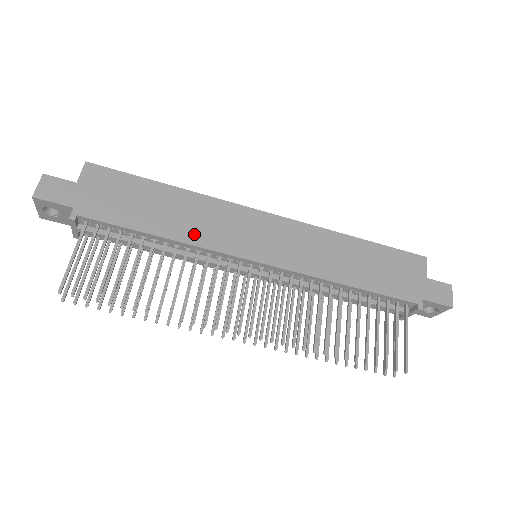
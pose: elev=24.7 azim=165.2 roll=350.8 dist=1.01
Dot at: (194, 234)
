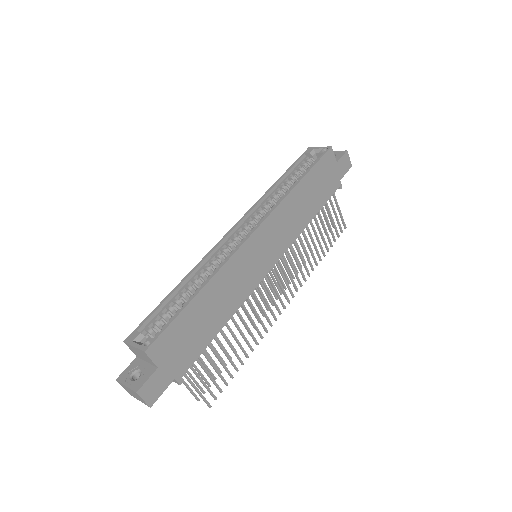
Dot at: (236, 299)
